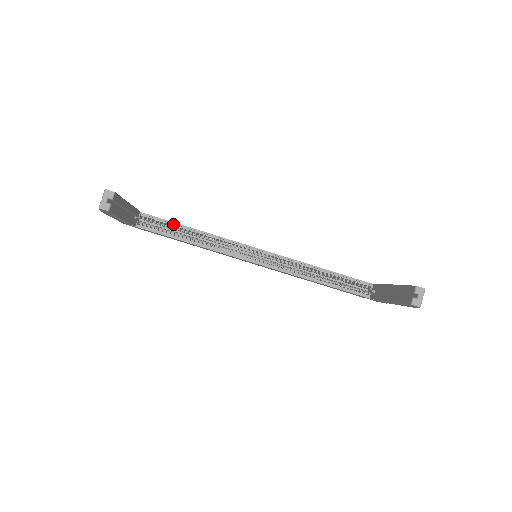
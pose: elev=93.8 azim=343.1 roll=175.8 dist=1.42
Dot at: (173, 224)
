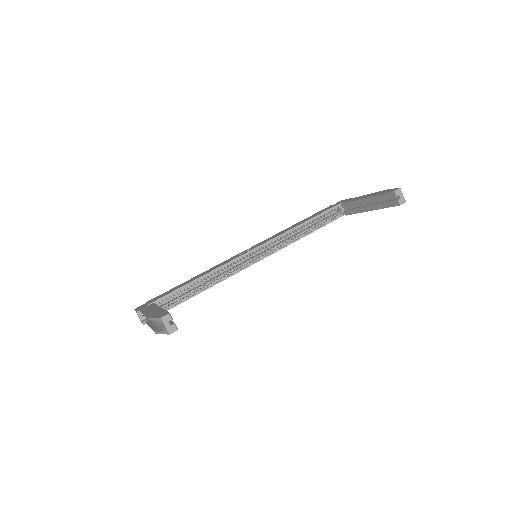
Dot at: (182, 288)
